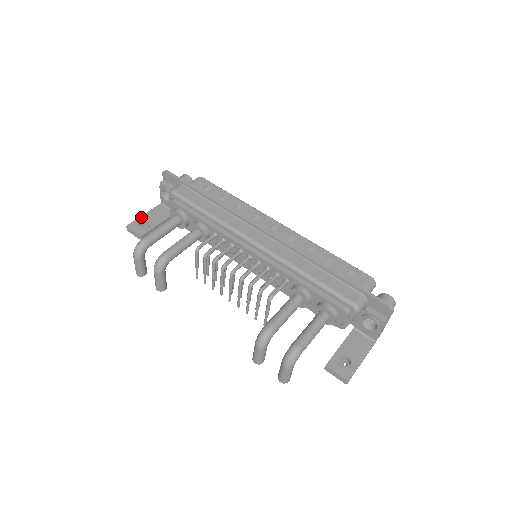
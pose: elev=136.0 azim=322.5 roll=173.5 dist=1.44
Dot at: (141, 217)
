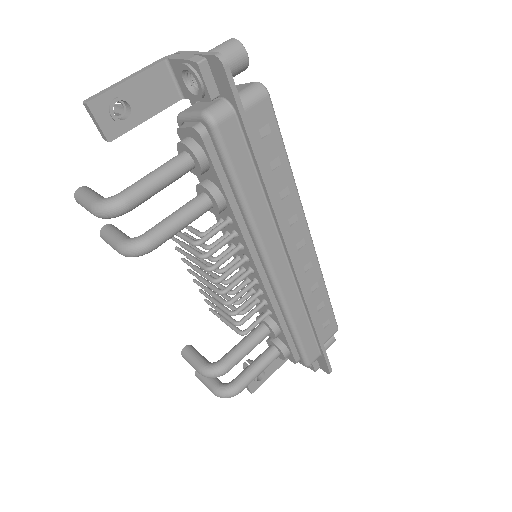
Dot at: (121, 87)
